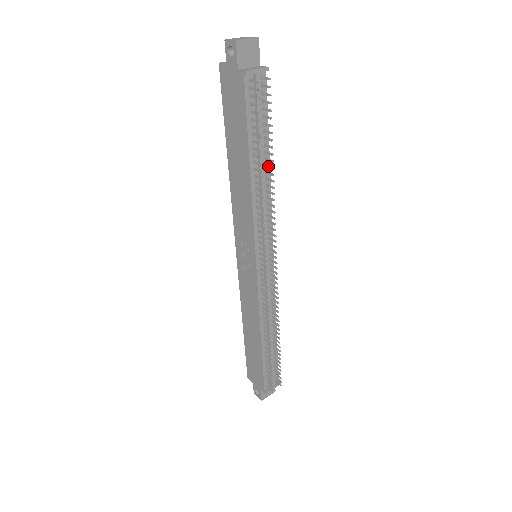
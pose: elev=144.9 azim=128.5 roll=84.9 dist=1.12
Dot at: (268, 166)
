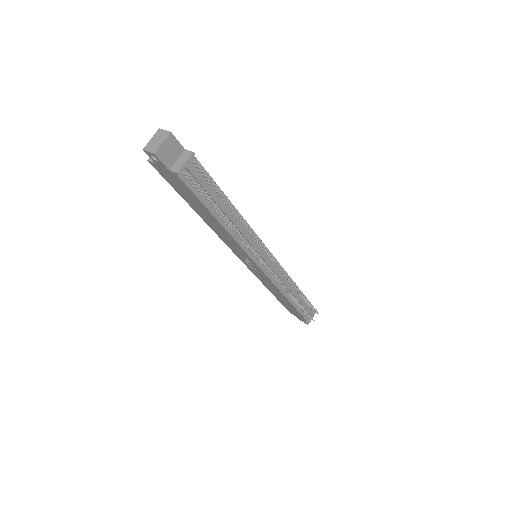
Dot at: (233, 211)
